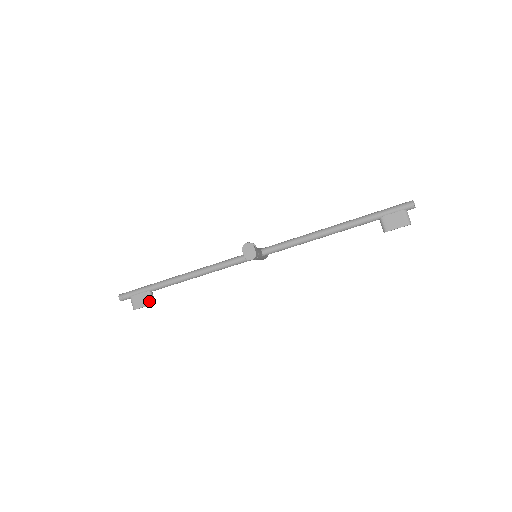
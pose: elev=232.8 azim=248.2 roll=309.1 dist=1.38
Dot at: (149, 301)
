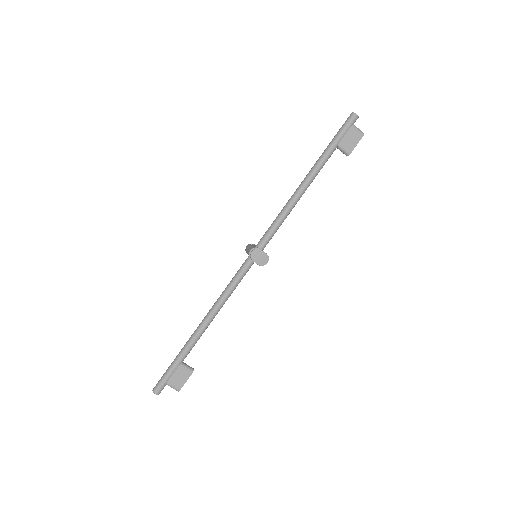
Dot at: (188, 372)
